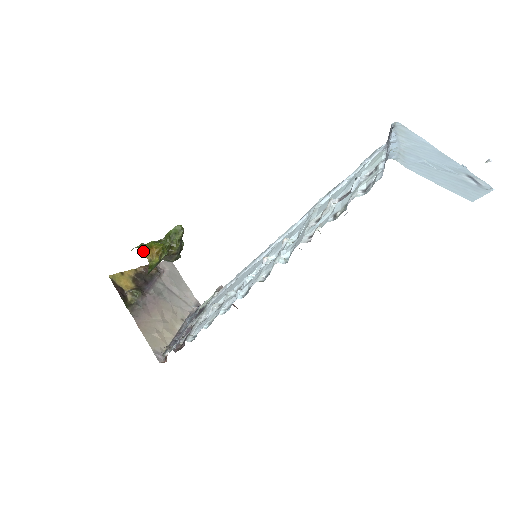
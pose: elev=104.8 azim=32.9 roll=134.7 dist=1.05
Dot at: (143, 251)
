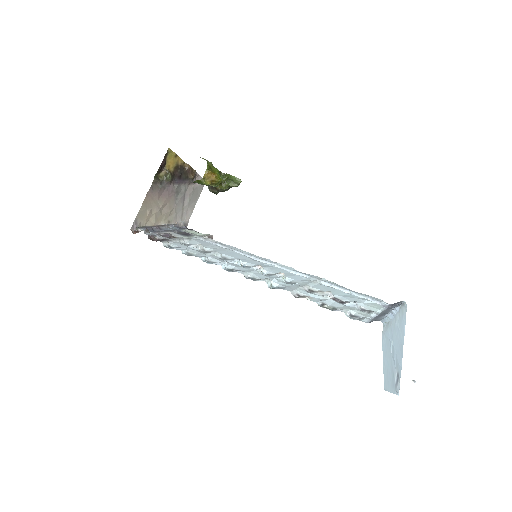
Dot at: (208, 168)
